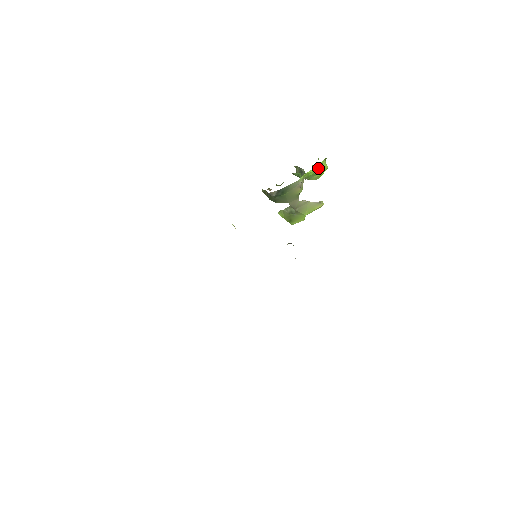
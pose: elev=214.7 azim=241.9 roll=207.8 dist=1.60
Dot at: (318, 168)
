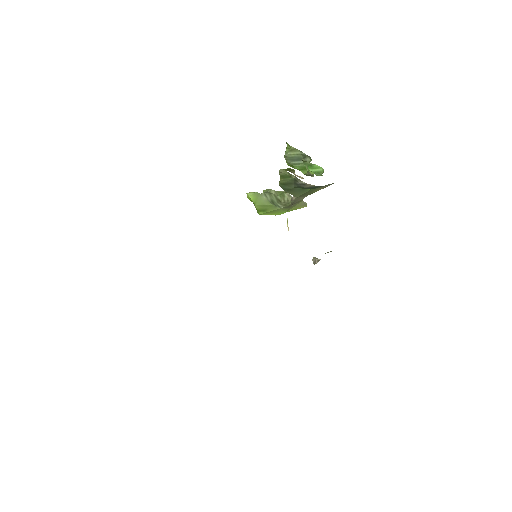
Dot at: occluded
